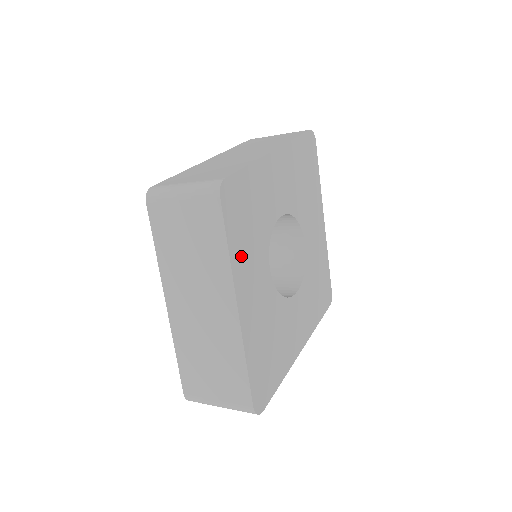
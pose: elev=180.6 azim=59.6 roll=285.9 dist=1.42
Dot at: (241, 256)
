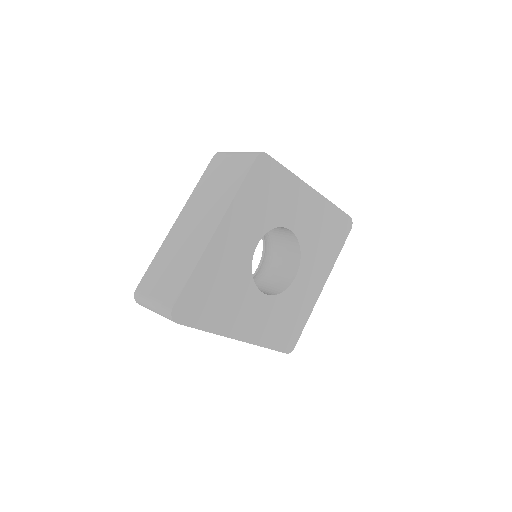
Dot at: (244, 206)
